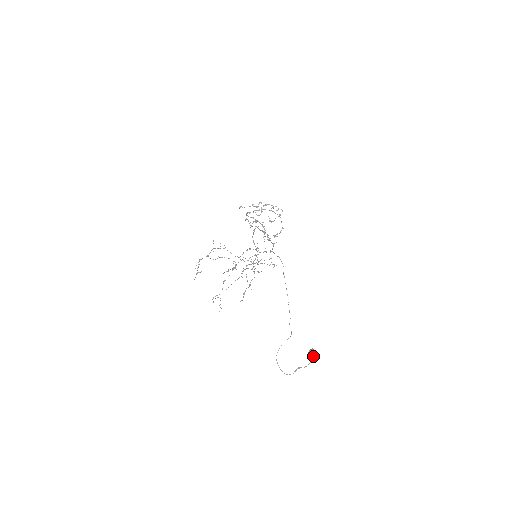
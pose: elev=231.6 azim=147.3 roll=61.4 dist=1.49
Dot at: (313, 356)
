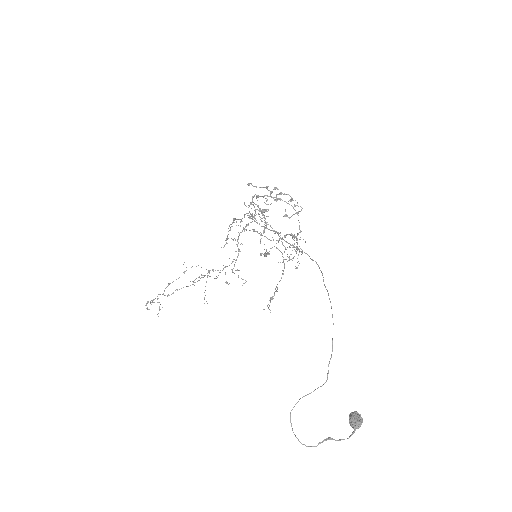
Dot at: (359, 424)
